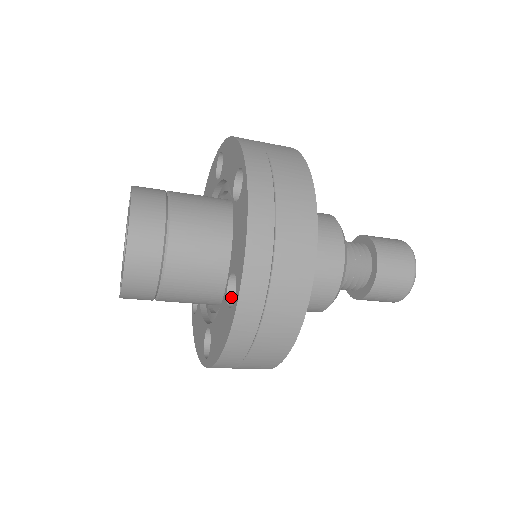
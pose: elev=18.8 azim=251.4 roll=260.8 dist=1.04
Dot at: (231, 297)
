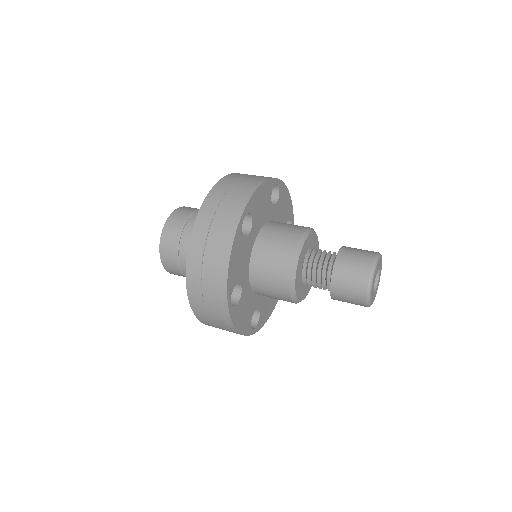
Dot at: occluded
